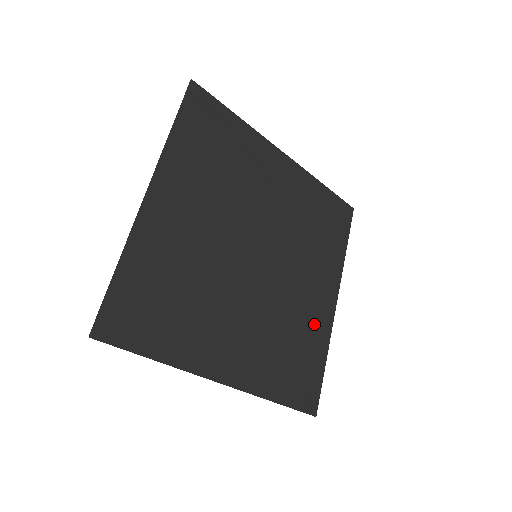
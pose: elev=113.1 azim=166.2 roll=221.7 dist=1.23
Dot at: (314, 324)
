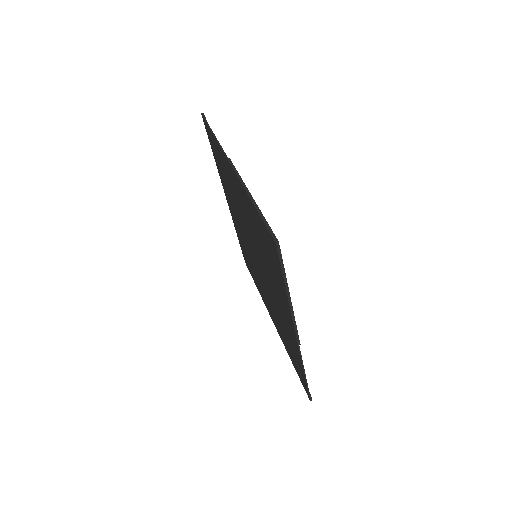
Dot at: occluded
